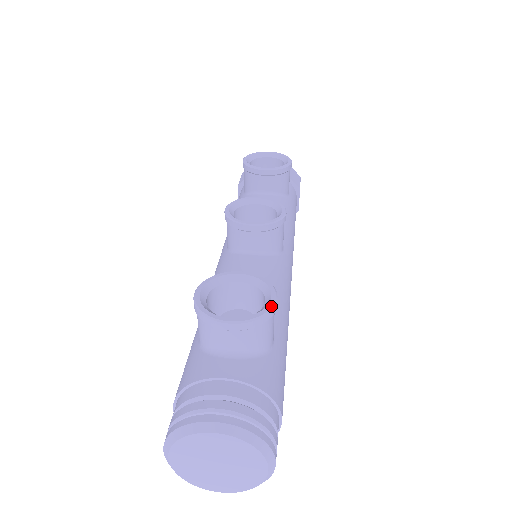
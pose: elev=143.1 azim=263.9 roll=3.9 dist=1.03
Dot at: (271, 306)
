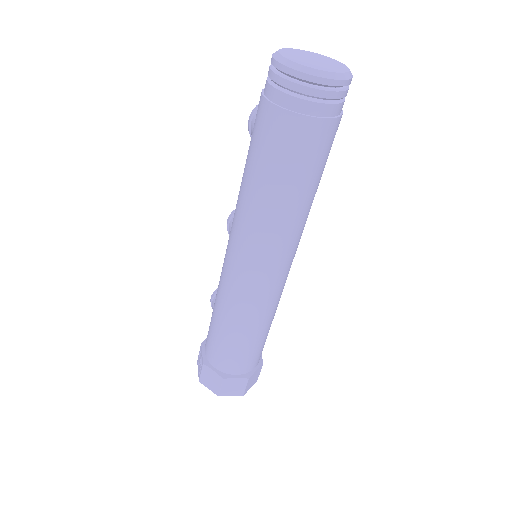
Dot at: occluded
